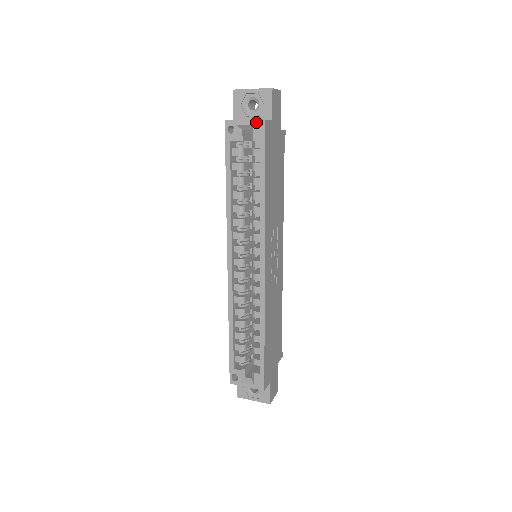
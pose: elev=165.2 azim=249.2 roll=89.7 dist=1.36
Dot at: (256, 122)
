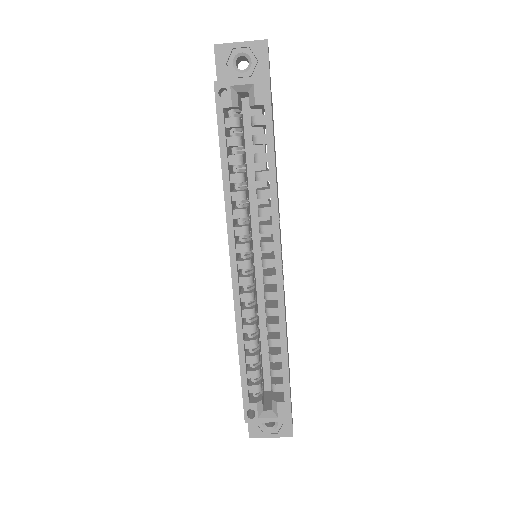
Dot at: (257, 80)
